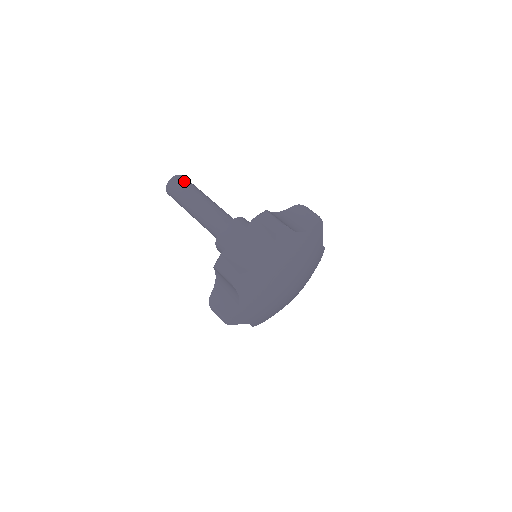
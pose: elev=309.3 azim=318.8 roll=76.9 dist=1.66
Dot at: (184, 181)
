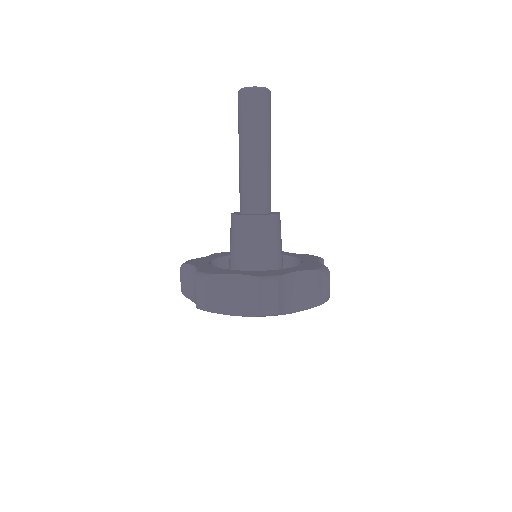
Dot at: (246, 107)
